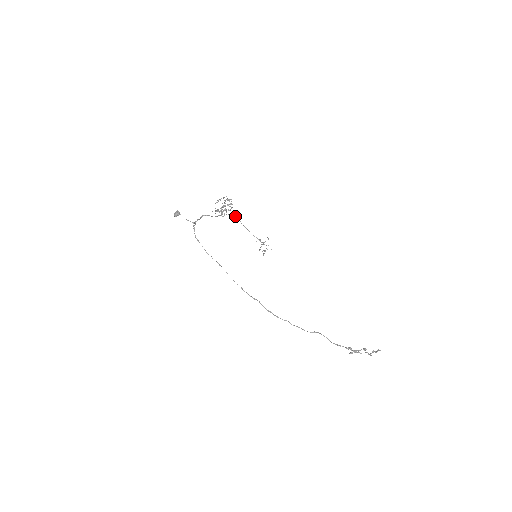
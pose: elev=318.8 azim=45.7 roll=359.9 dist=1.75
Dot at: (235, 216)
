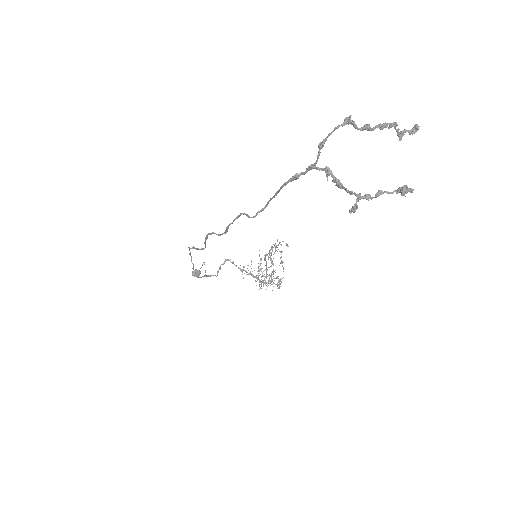
Dot at: (266, 266)
